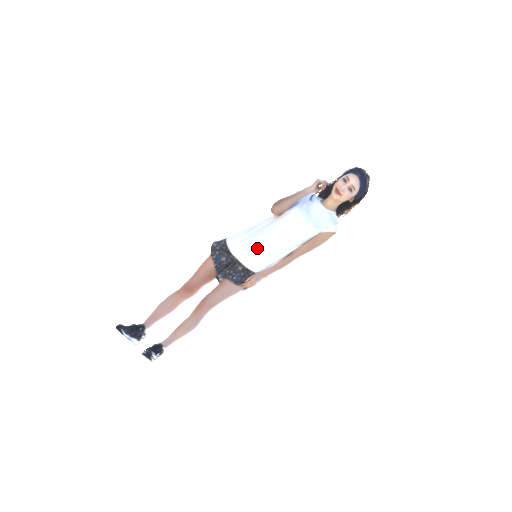
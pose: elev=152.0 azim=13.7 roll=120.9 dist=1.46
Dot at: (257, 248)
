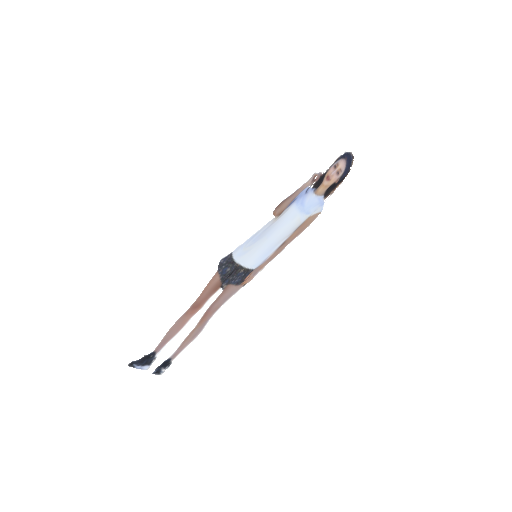
Dot at: (257, 249)
